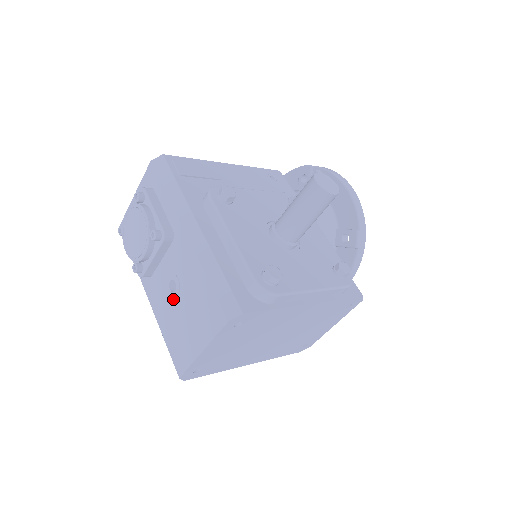
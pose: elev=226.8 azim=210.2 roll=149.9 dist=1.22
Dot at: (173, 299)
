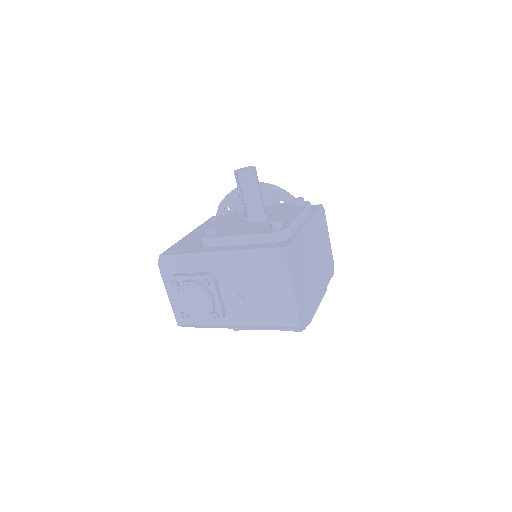
Dot at: (250, 300)
